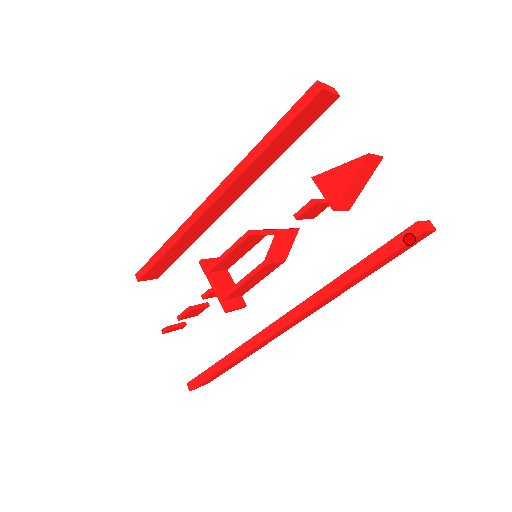
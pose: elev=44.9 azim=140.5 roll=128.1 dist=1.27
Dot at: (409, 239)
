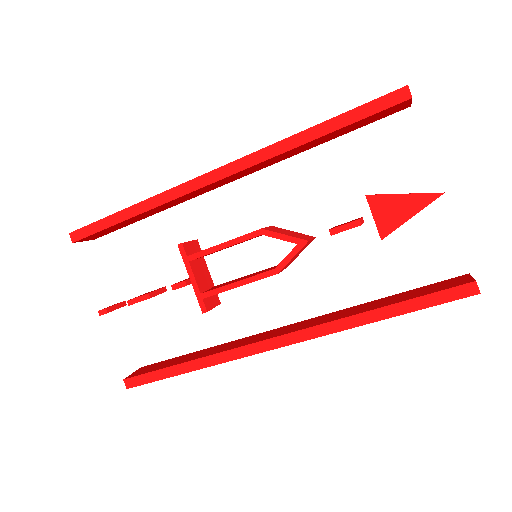
Dot at: (461, 296)
